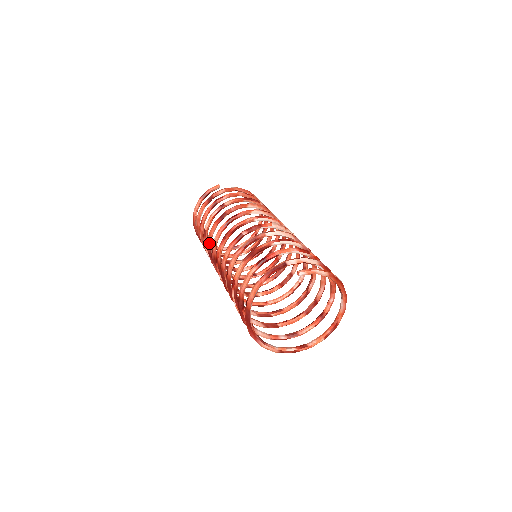
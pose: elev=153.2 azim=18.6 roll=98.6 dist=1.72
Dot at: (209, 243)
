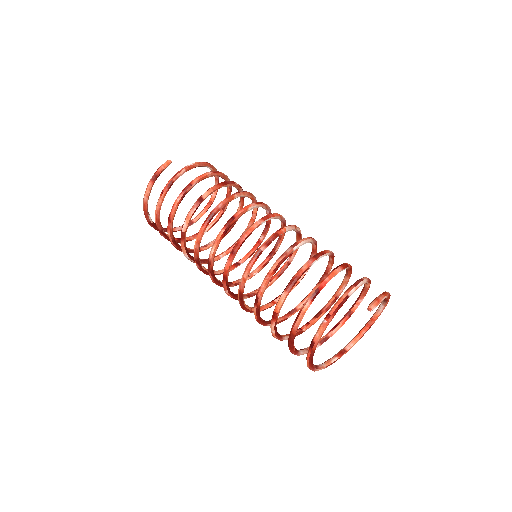
Dot at: (197, 251)
